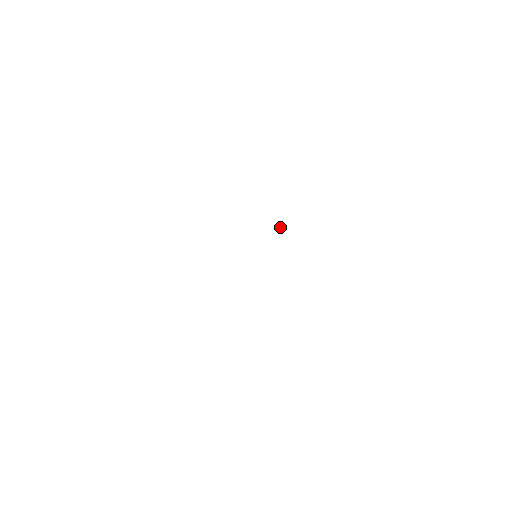
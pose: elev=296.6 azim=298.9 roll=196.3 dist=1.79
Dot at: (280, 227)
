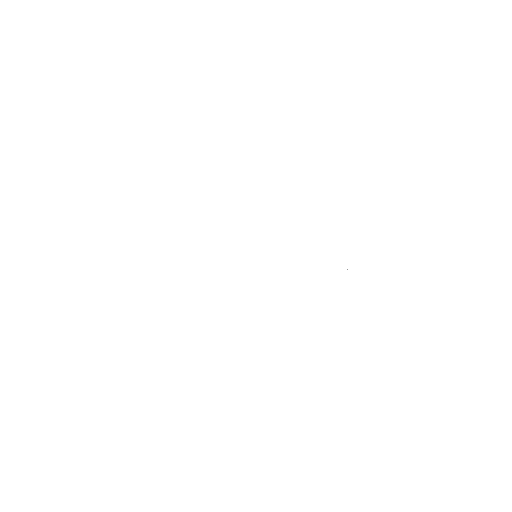
Dot at: occluded
